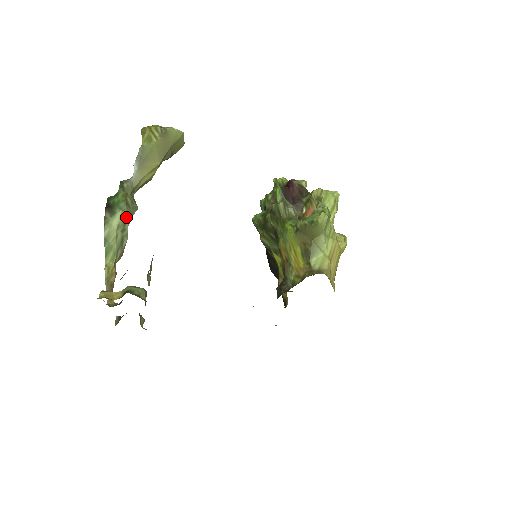
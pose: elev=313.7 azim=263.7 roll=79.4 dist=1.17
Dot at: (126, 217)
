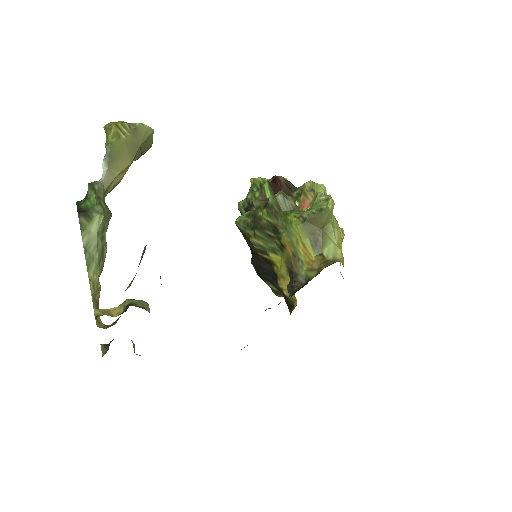
Dot at: (104, 223)
